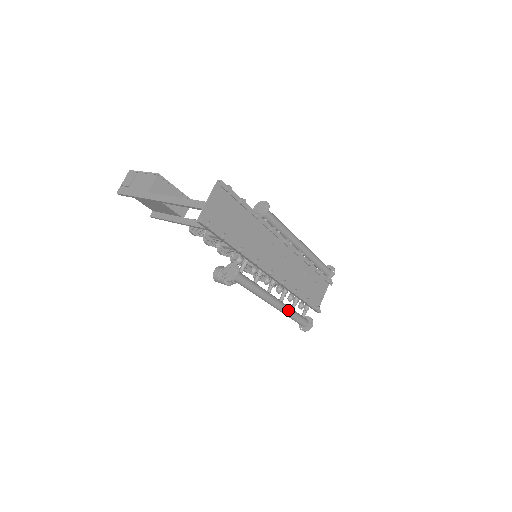
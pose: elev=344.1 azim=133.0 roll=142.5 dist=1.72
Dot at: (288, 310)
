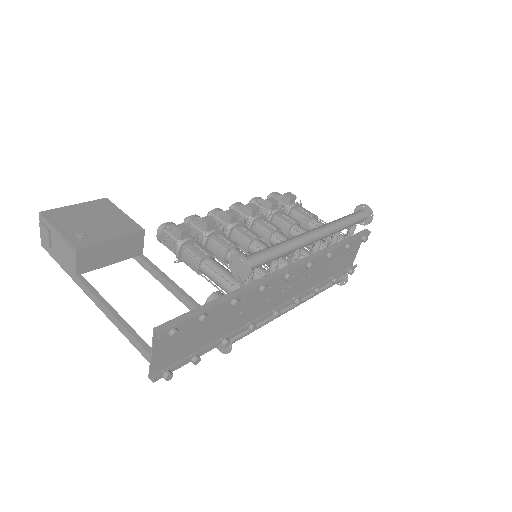
Dot at: (311, 297)
